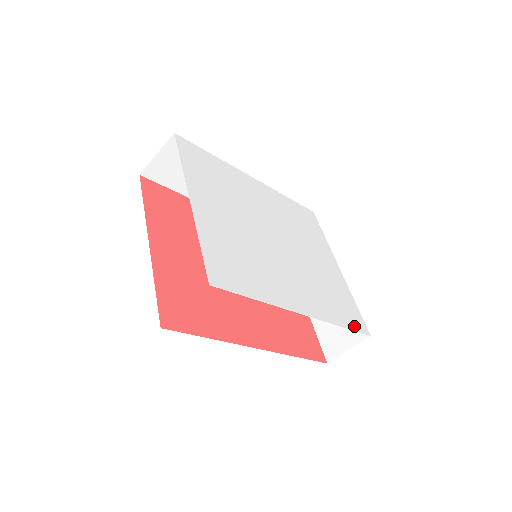
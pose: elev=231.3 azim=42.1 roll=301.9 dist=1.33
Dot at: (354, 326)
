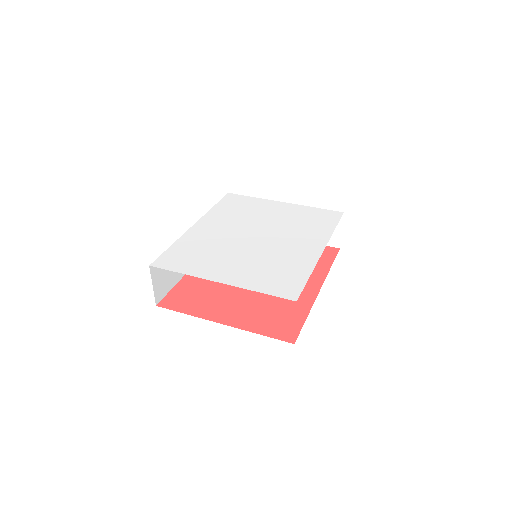
Dot at: (335, 220)
